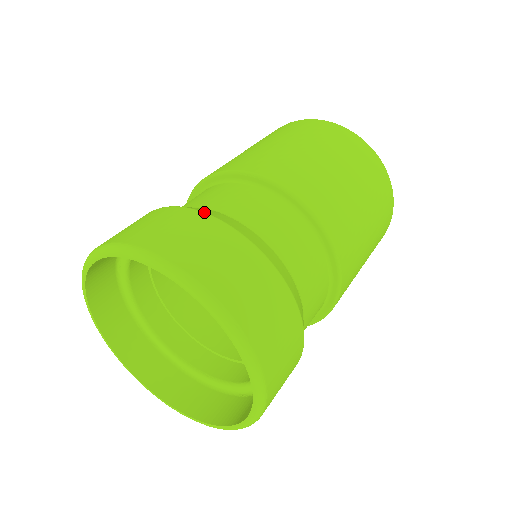
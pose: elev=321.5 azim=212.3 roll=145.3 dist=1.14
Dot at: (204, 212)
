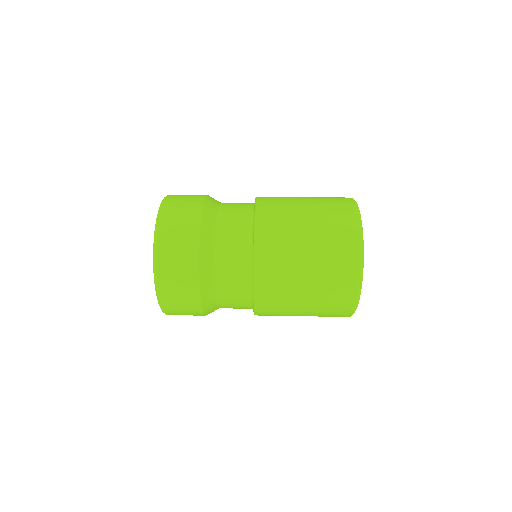
Dot at: (200, 233)
